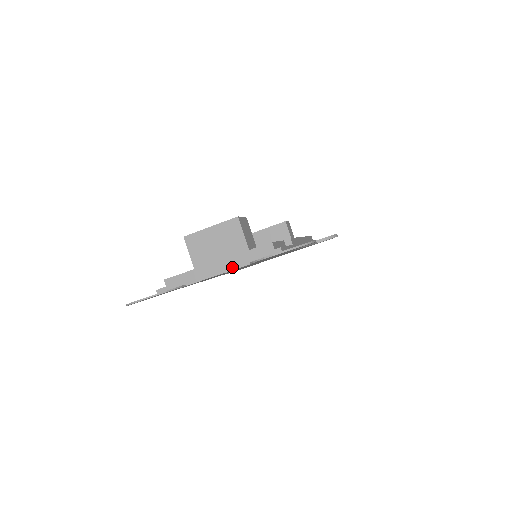
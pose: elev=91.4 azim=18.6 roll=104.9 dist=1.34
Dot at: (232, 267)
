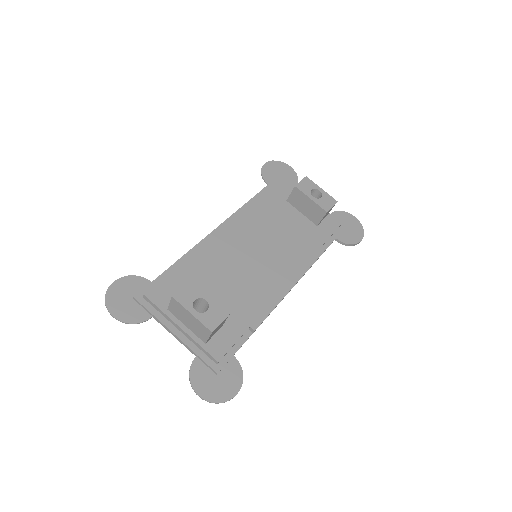
Dot at: (185, 345)
